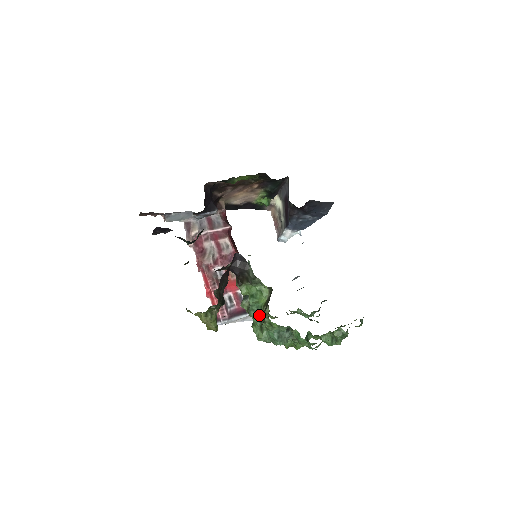
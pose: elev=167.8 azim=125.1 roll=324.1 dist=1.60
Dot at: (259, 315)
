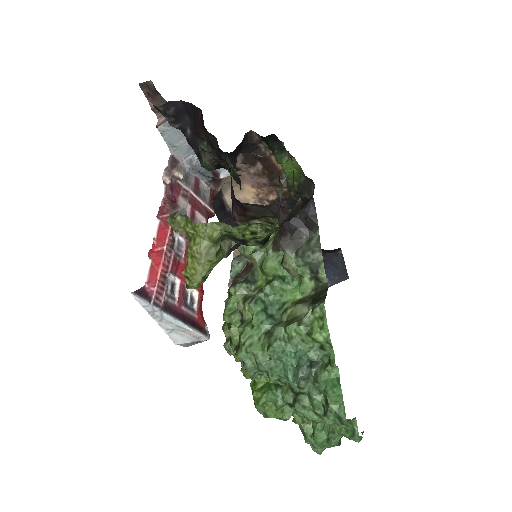
Dot at: (273, 314)
